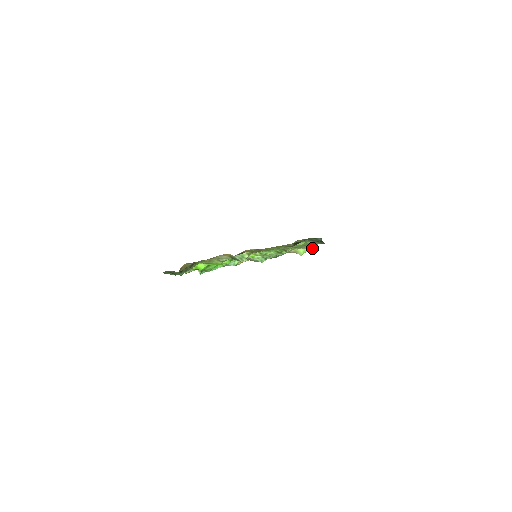
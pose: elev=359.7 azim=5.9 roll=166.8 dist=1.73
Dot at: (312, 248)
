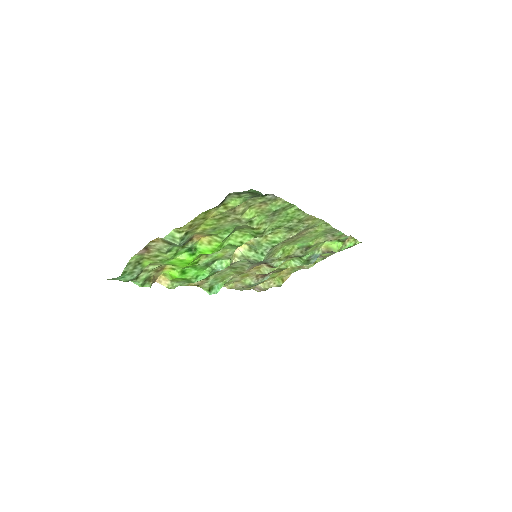
Dot at: (344, 239)
